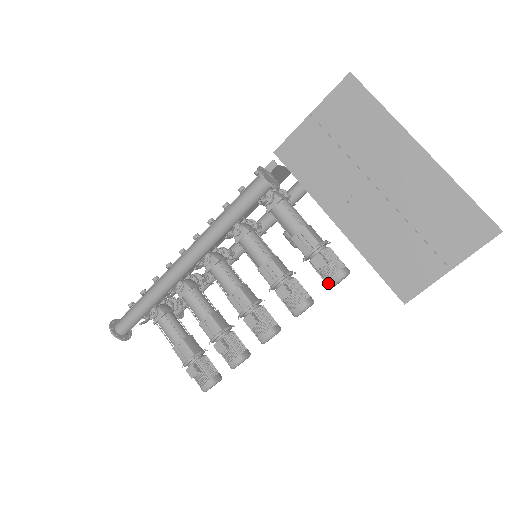
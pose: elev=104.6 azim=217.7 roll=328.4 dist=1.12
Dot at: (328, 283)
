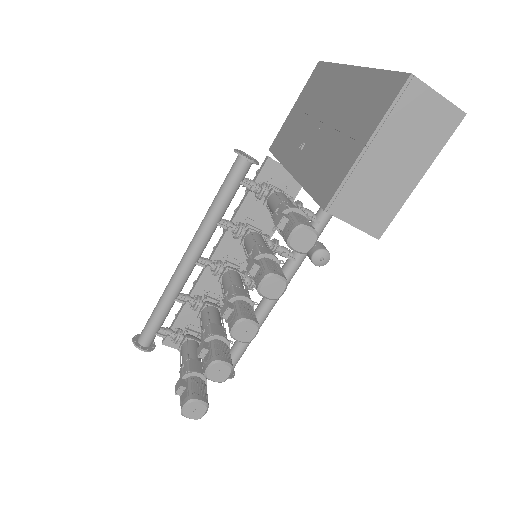
Dot at: (285, 241)
